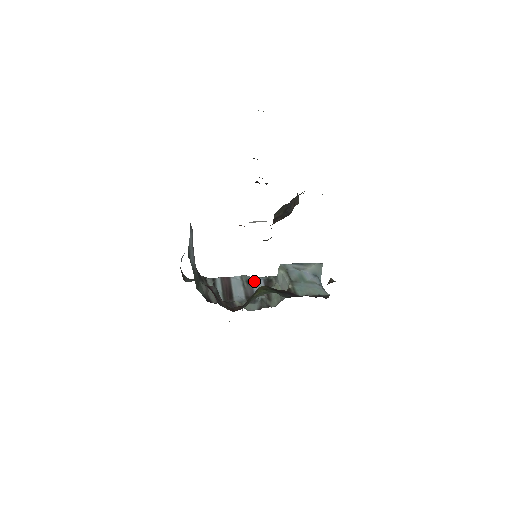
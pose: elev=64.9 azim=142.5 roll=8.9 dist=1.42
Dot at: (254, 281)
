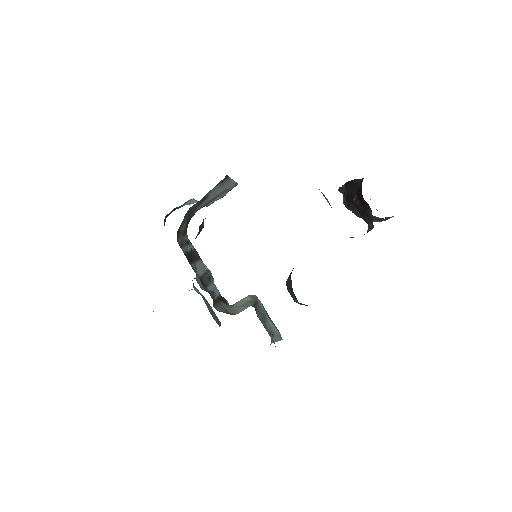
Dot at: (214, 285)
